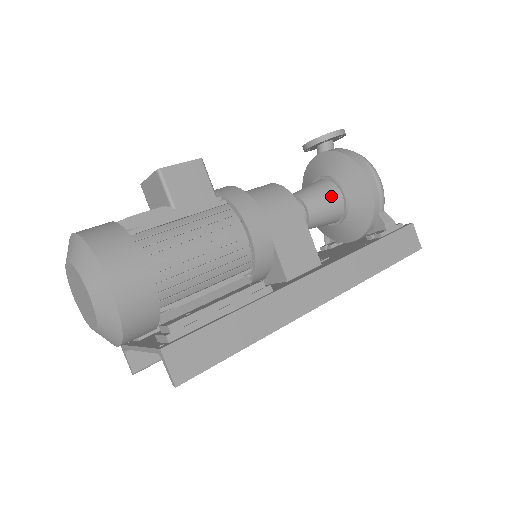
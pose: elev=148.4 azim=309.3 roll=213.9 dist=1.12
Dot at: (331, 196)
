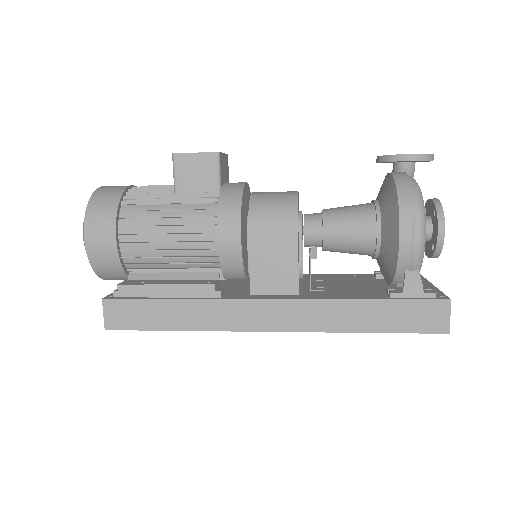
Dot at: (361, 228)
